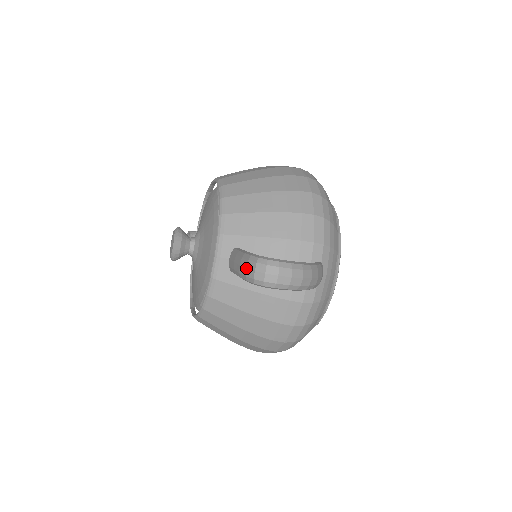
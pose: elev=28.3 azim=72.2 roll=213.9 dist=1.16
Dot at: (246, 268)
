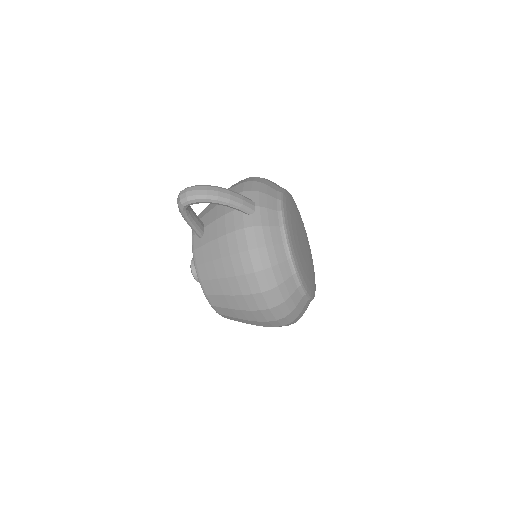
Dot at: occluded
